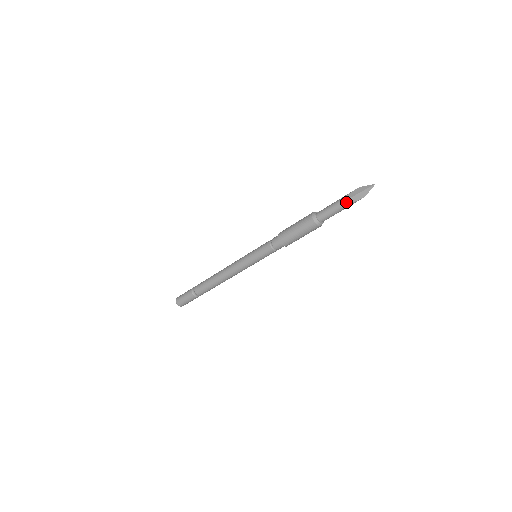
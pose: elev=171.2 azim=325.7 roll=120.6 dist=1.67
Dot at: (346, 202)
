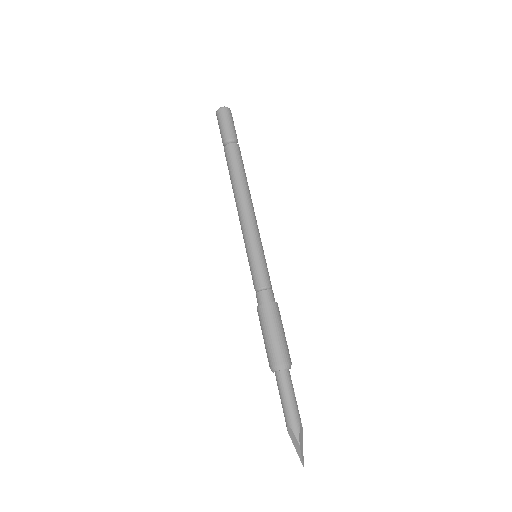
Dot at: (285, 421)
